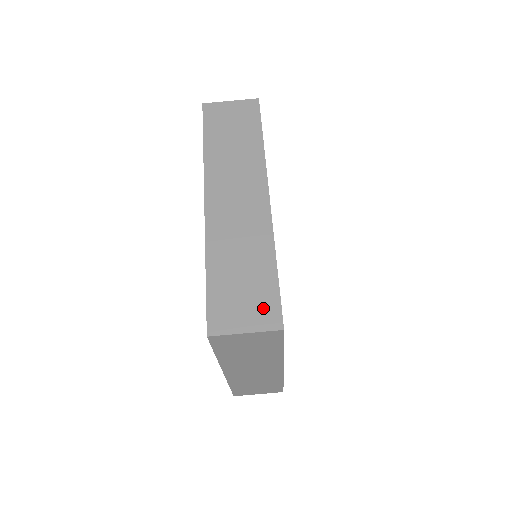
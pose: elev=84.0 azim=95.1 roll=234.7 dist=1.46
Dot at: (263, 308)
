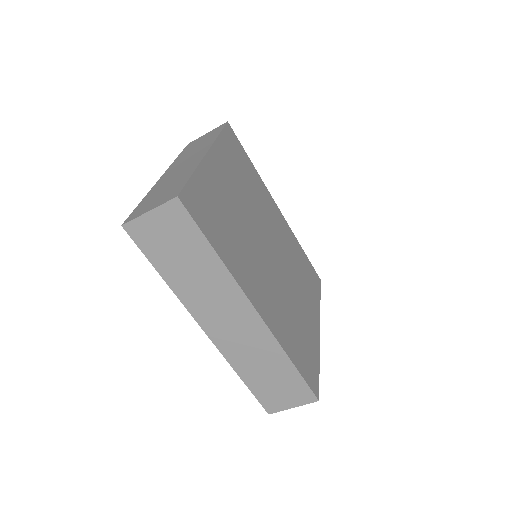
Dot at: (298, 393)
